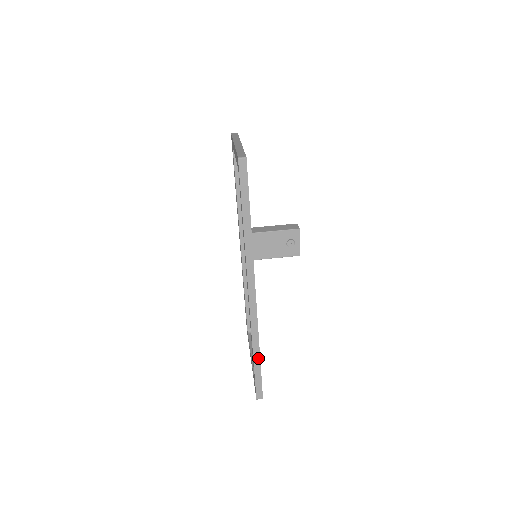
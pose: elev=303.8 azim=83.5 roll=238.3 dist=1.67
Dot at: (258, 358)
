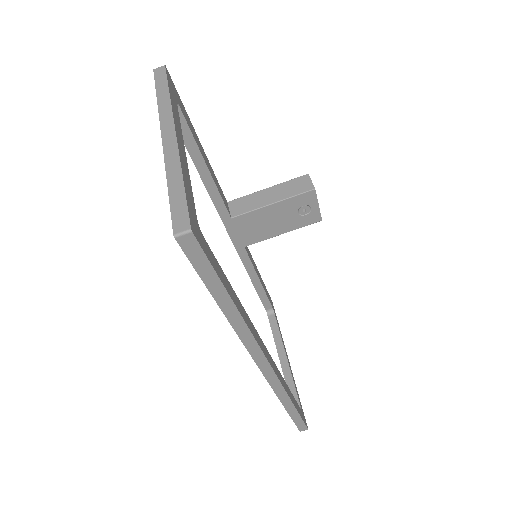
Dot at: (293, 409)
